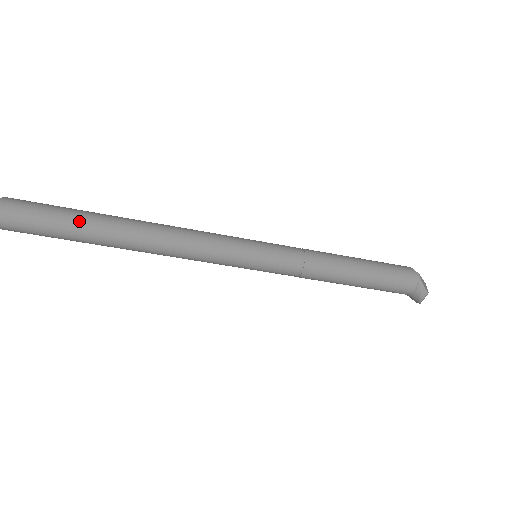
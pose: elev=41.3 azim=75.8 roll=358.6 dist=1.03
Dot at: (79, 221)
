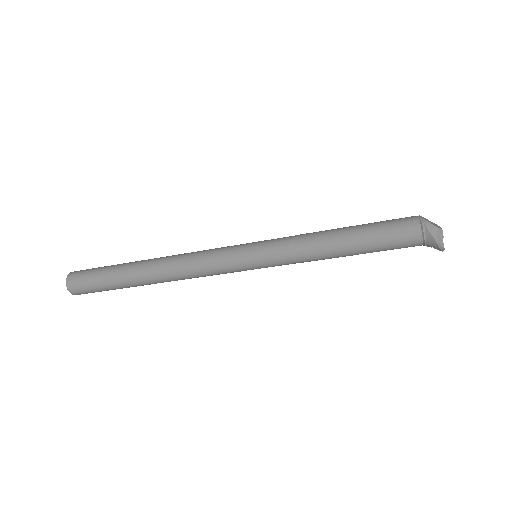
Dot at: (117, 267)
